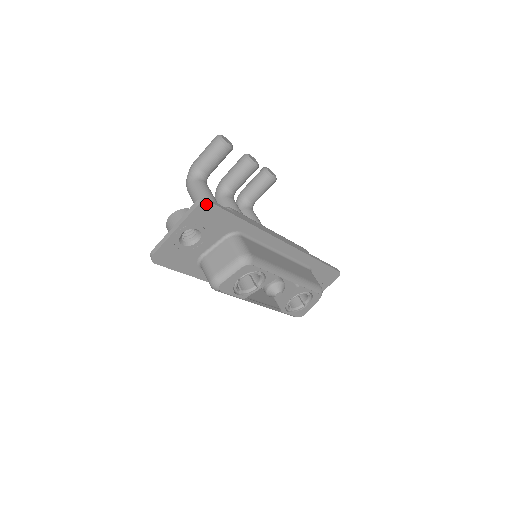
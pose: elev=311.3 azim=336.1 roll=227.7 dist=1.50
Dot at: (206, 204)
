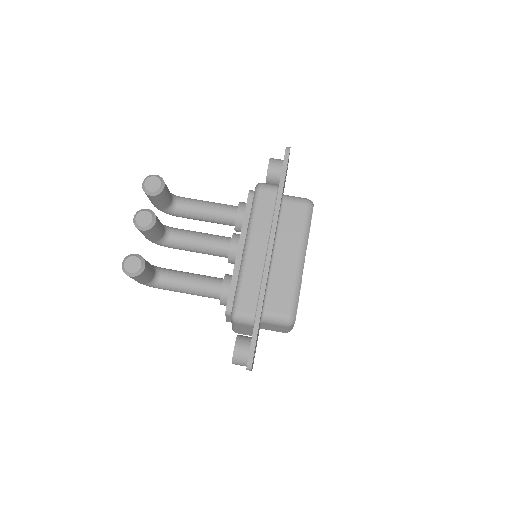
Dot at: occluded
